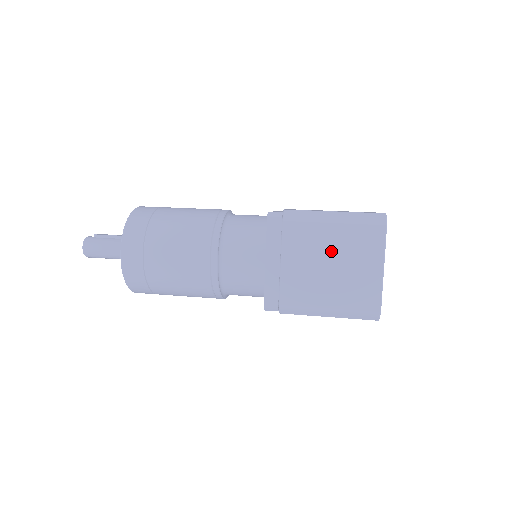
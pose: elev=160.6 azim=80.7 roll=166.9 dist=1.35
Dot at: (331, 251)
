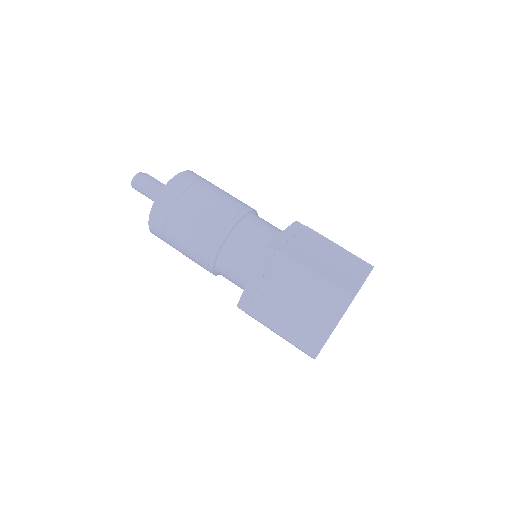
Dot at: (298, 301)
